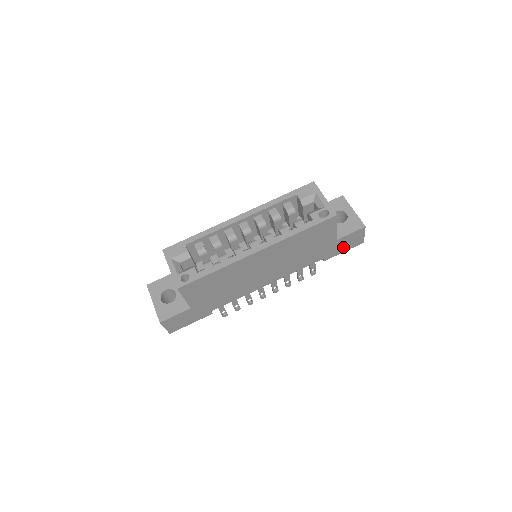
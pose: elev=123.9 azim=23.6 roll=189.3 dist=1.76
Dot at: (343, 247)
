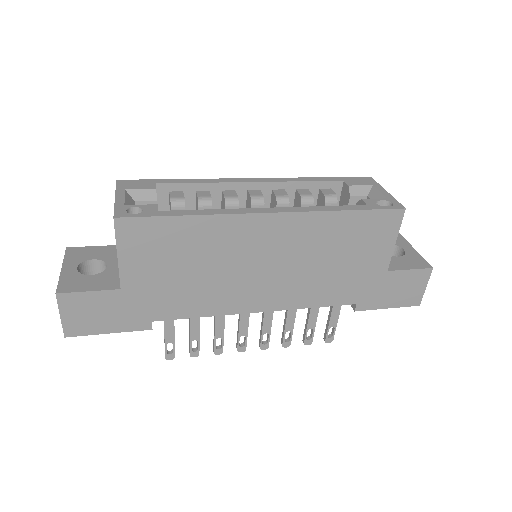
Dot at: (390, 296)
